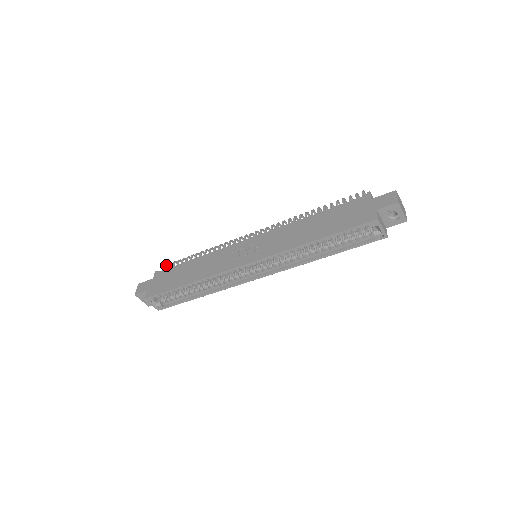
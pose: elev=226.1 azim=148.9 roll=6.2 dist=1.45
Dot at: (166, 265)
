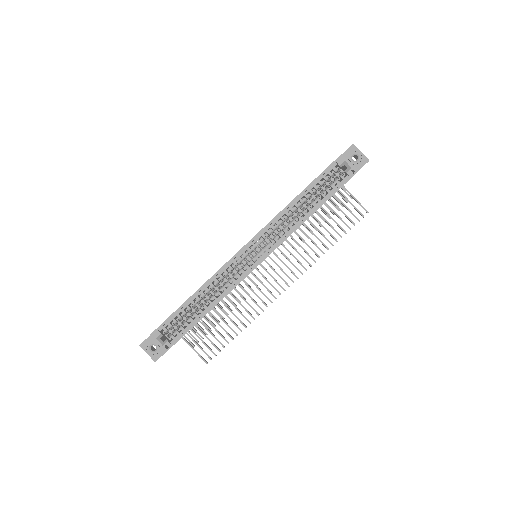
Dot at: occluded
